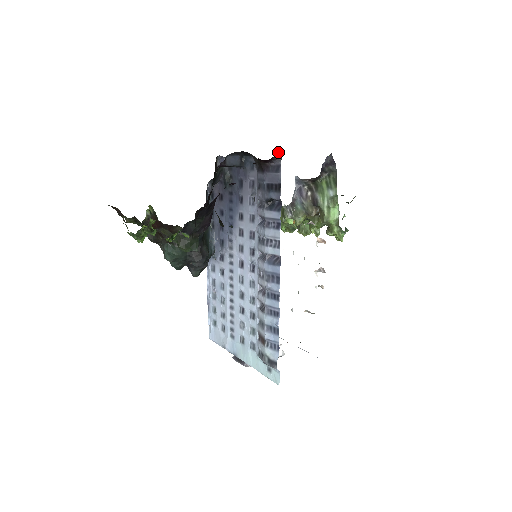
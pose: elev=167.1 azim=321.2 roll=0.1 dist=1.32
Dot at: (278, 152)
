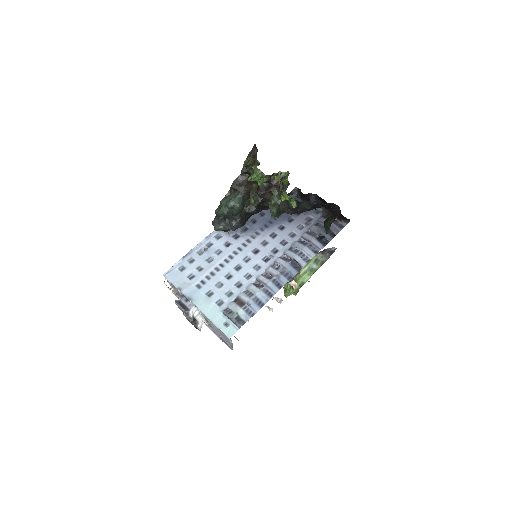
Dot at: occluded
